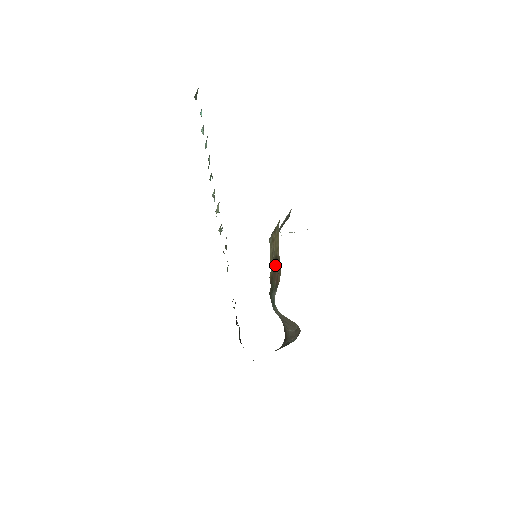
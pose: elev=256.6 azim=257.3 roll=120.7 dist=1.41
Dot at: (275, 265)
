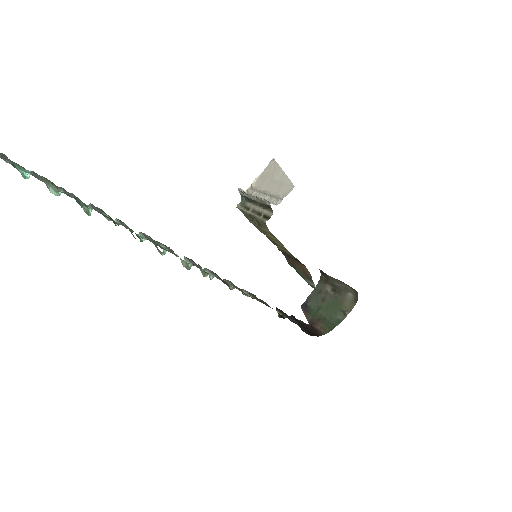
Dot at: (289, 258)
